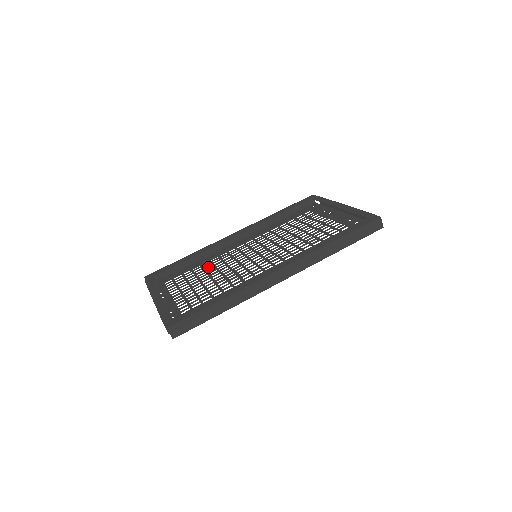
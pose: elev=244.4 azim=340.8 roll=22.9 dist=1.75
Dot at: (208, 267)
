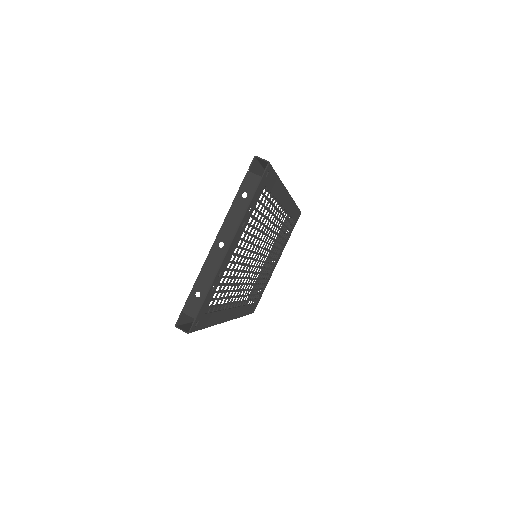
Dot at: occluded
